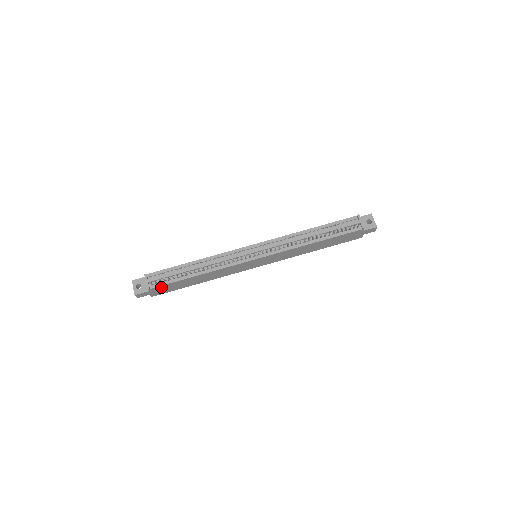
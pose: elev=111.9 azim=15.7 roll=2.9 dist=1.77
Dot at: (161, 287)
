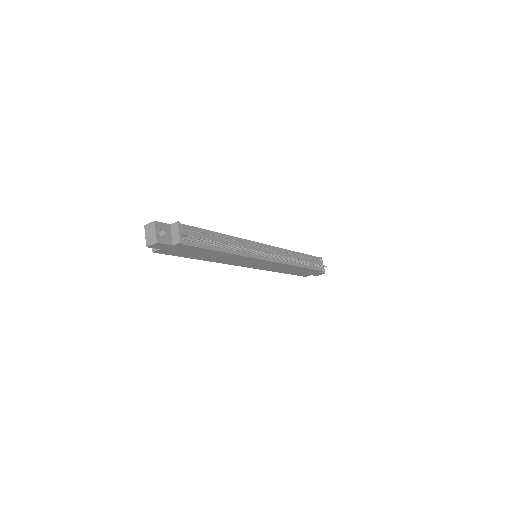
Dot at: (186, 247)
